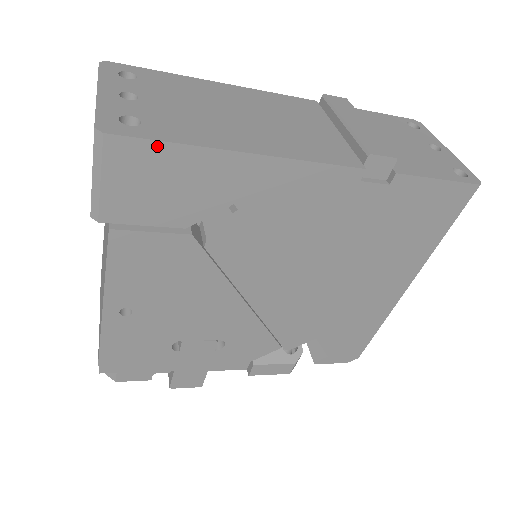
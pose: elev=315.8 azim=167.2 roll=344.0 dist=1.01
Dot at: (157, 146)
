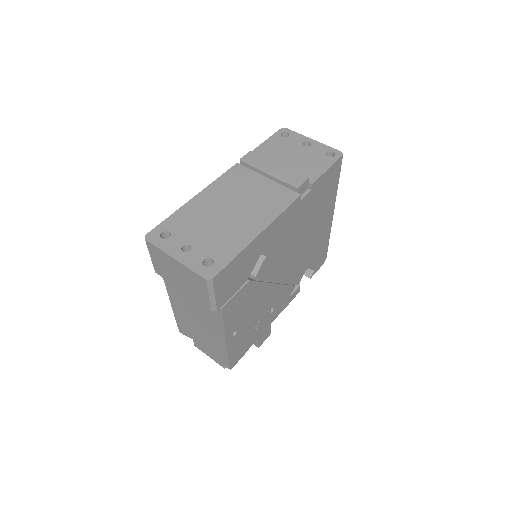
Dot at: (230, 264)
